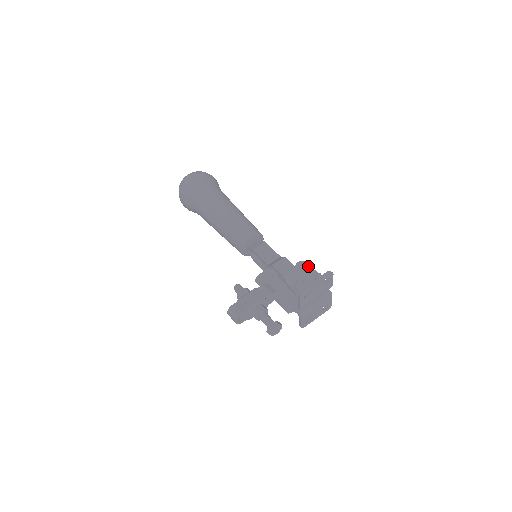
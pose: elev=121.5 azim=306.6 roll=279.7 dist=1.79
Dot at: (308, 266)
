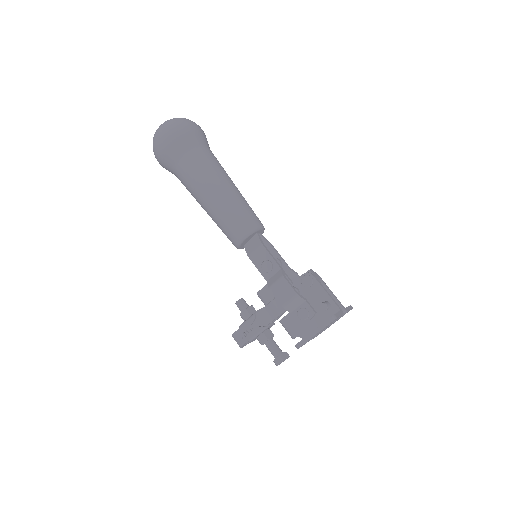
Dot at: (314, 281)
